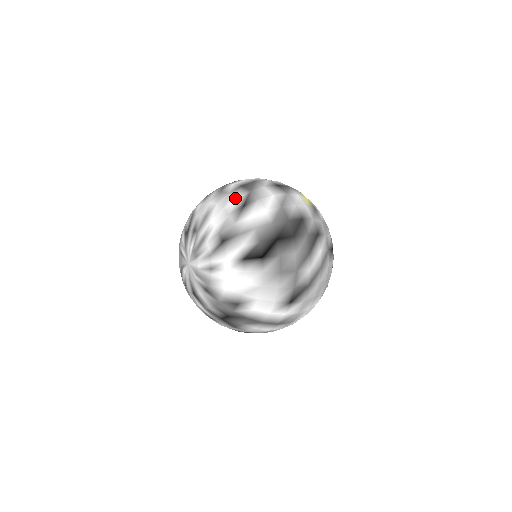
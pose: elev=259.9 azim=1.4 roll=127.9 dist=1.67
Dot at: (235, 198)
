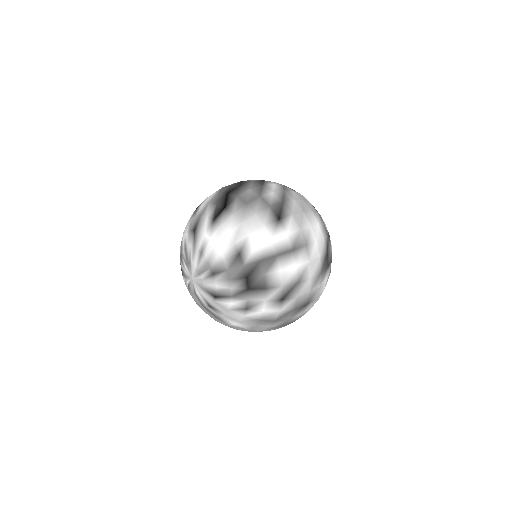
Dot at: (191, 215)
